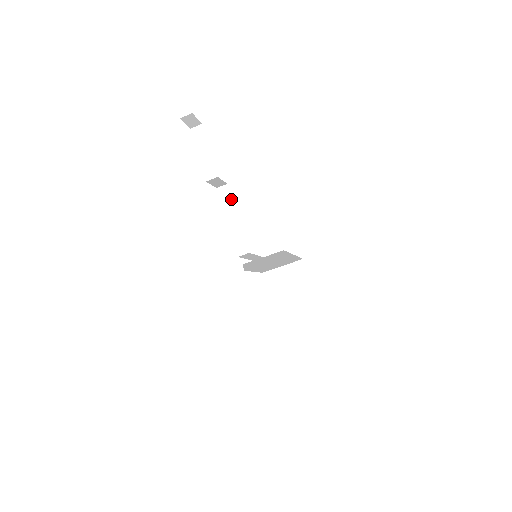
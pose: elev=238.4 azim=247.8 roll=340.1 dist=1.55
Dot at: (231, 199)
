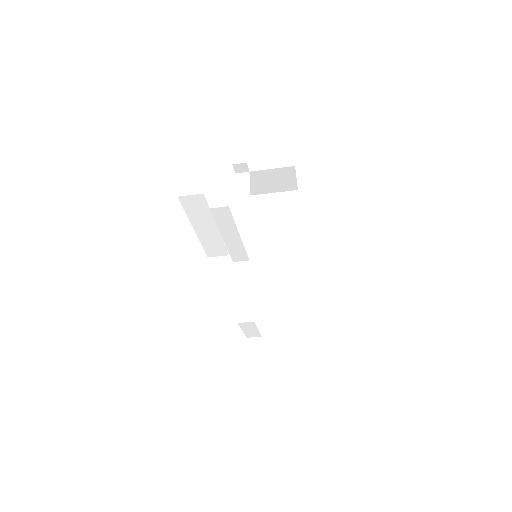
Dot at: (232, 221)
